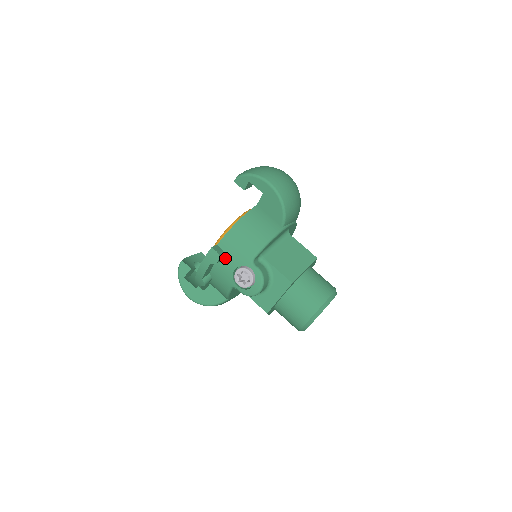
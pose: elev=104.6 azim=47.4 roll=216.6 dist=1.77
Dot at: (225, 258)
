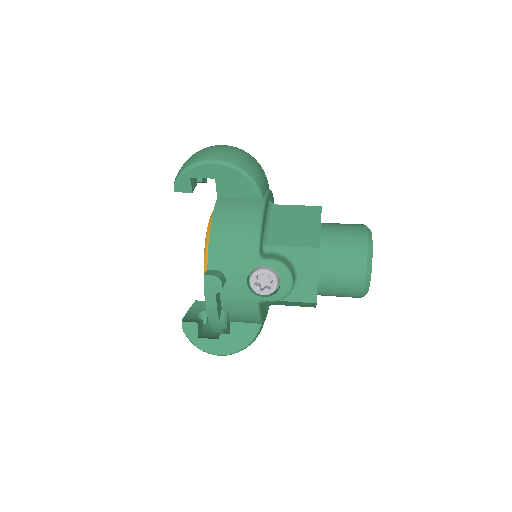
Dot at: (227, 277)
